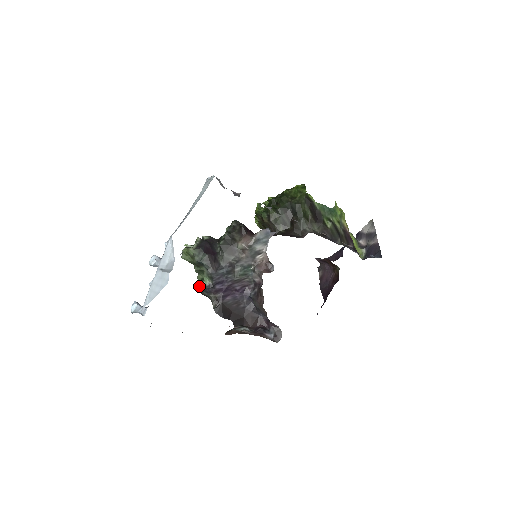
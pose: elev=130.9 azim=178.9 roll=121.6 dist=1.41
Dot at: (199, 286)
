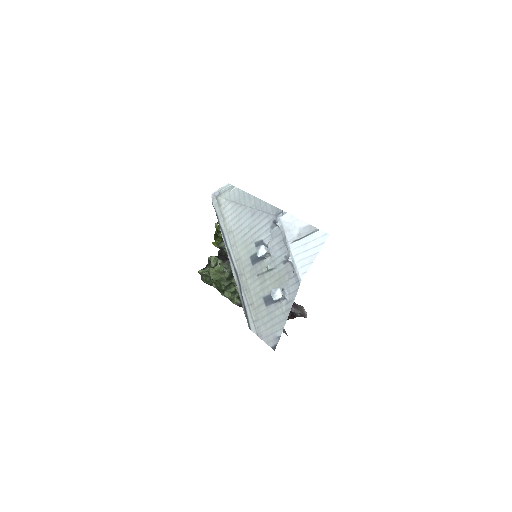
Dot at: (237, 298)
